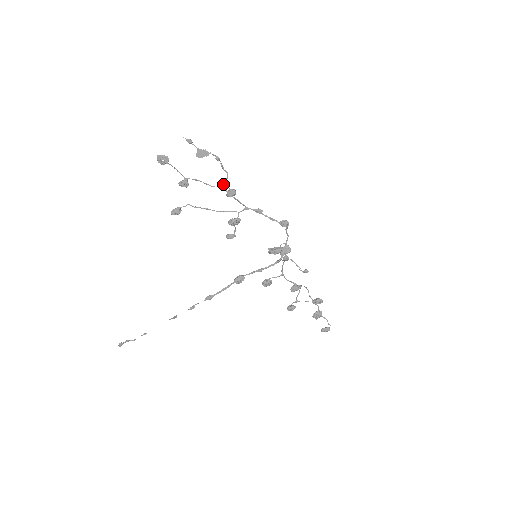
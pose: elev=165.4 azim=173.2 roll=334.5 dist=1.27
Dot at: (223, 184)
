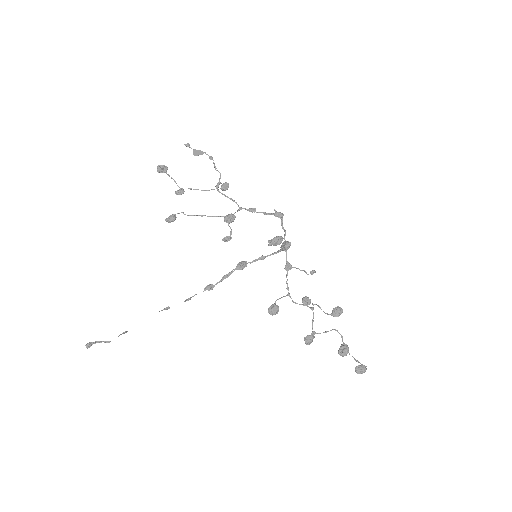
Dot at: (216, 185)
